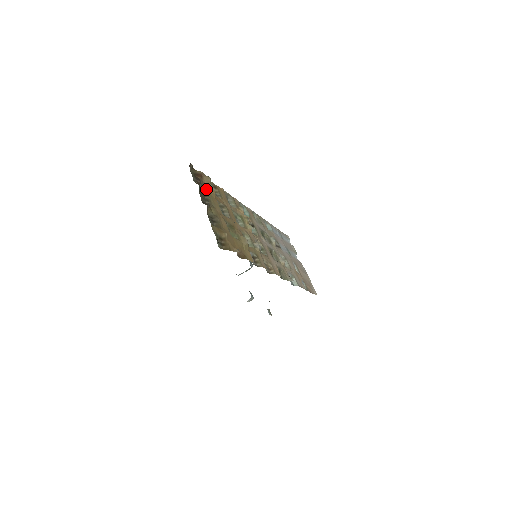
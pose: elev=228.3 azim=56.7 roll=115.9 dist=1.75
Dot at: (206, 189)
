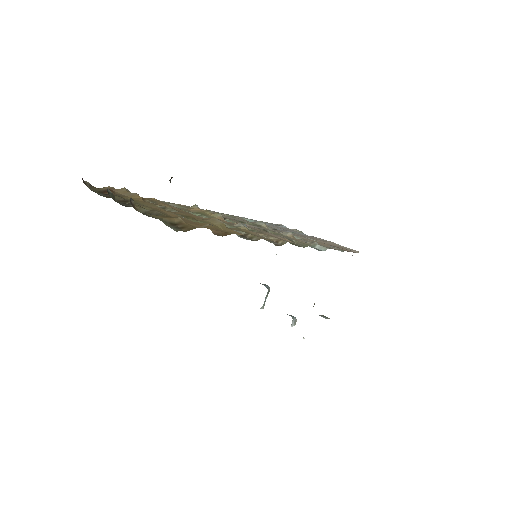
Dot at: (125, 197)
